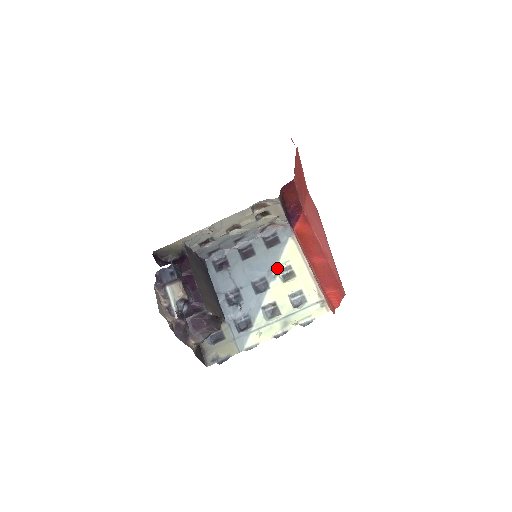
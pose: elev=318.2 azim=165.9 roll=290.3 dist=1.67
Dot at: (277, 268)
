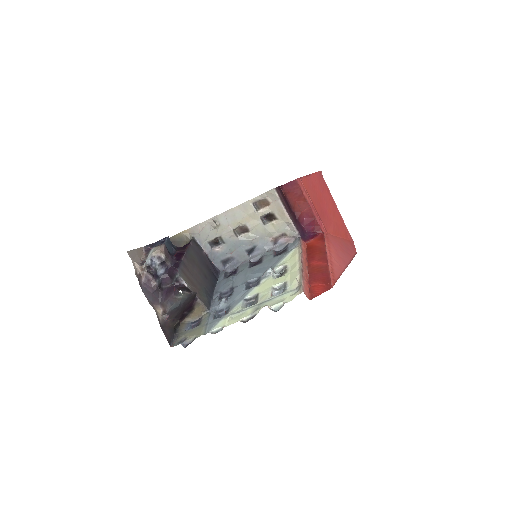
Dot at: (274, 269)
